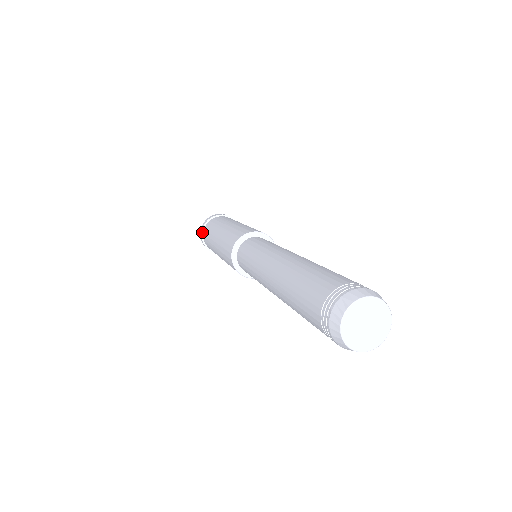
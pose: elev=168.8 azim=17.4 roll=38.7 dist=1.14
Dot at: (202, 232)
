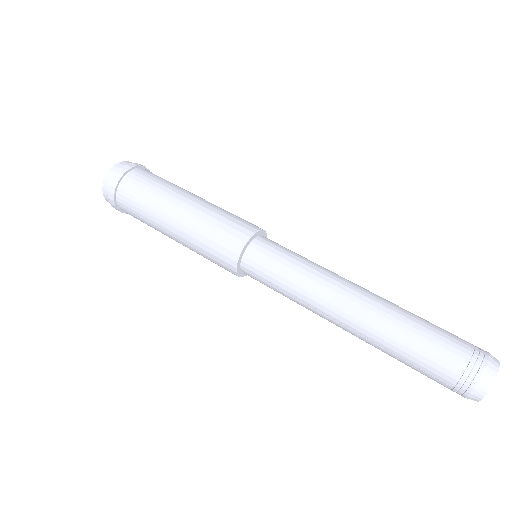
Dot at: (121, 212)
